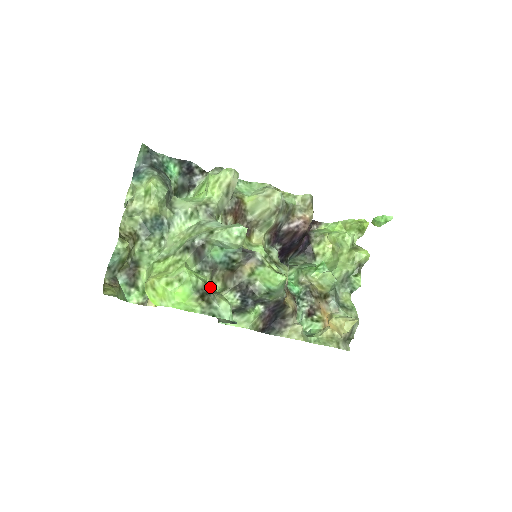
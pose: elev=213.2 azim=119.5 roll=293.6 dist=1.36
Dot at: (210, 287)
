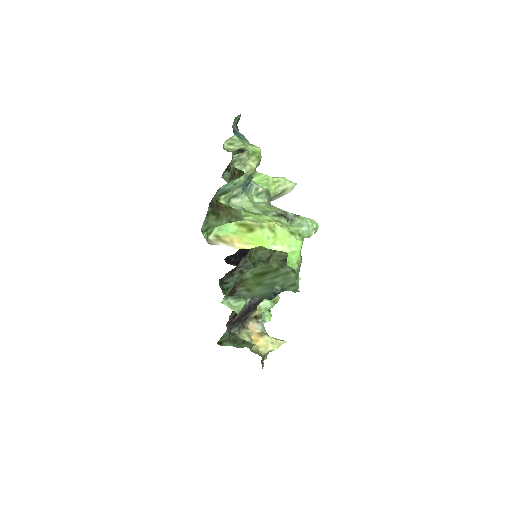
Dot at: (281, 256)
